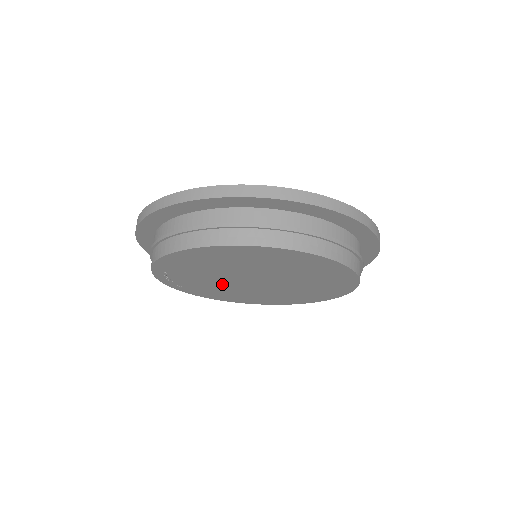
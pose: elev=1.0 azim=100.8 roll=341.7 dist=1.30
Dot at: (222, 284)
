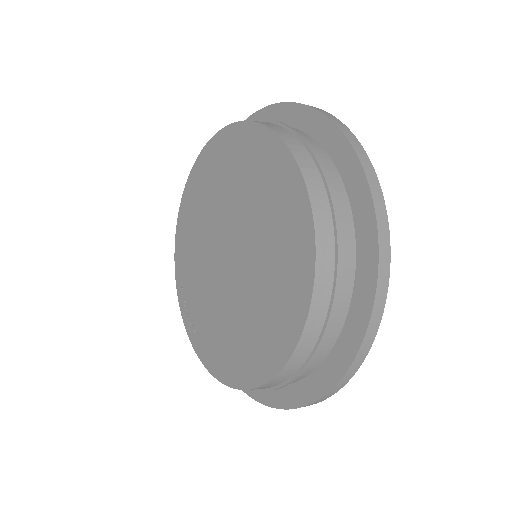
Dot at: (213, 291)
